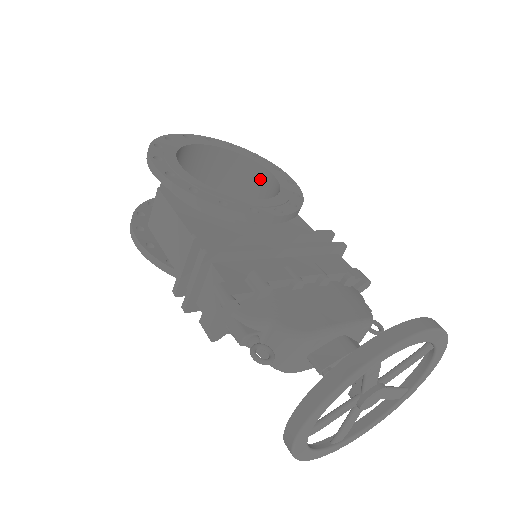
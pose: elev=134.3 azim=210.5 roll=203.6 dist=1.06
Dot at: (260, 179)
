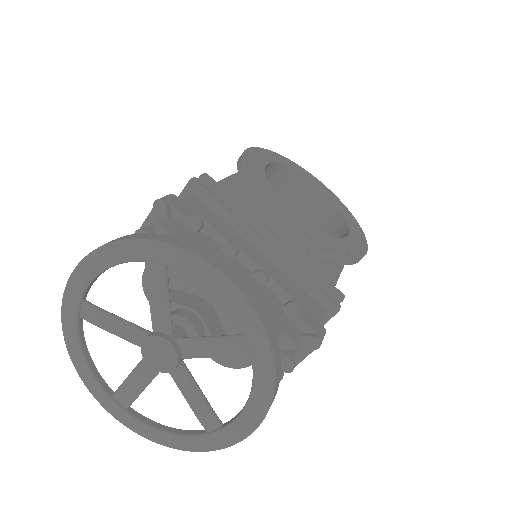
Dot at: occluded
